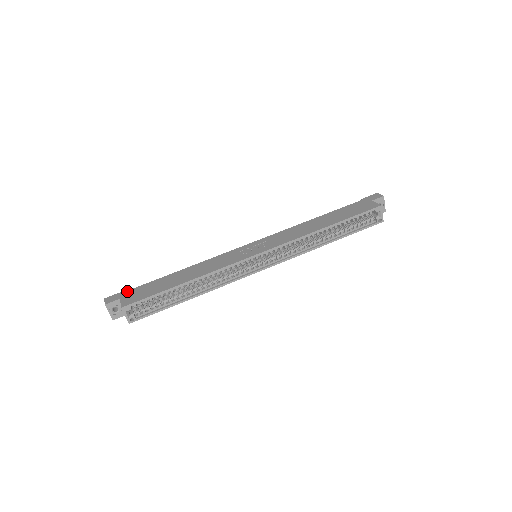
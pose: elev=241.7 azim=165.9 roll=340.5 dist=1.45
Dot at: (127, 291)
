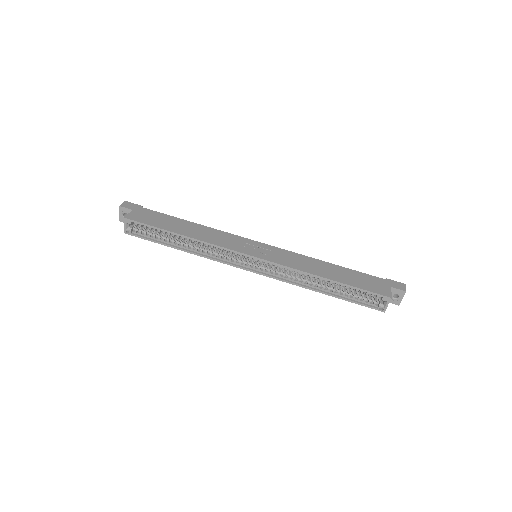
Dot at: (143, 208)
